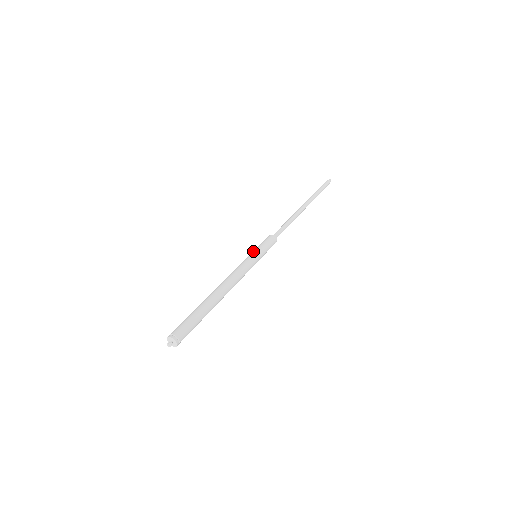
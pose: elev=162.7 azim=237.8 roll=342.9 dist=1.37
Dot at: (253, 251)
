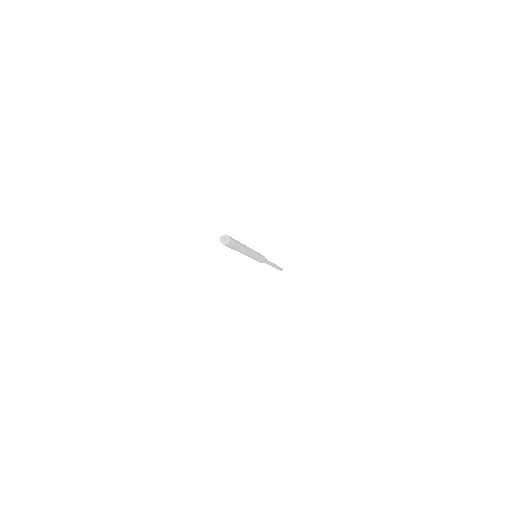
Dot at: occluded
